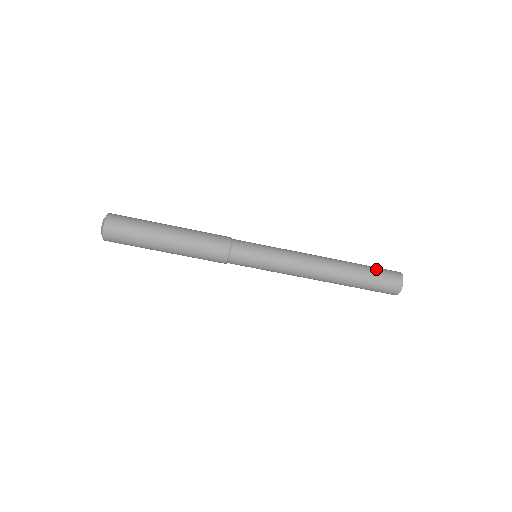
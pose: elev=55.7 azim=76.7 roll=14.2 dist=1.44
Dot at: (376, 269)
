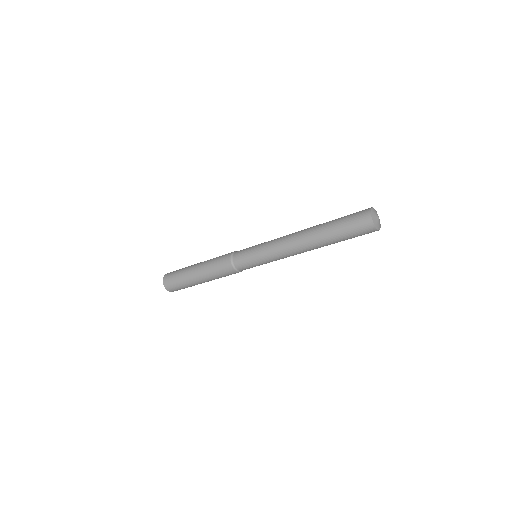
Dot at: (345, 227)
